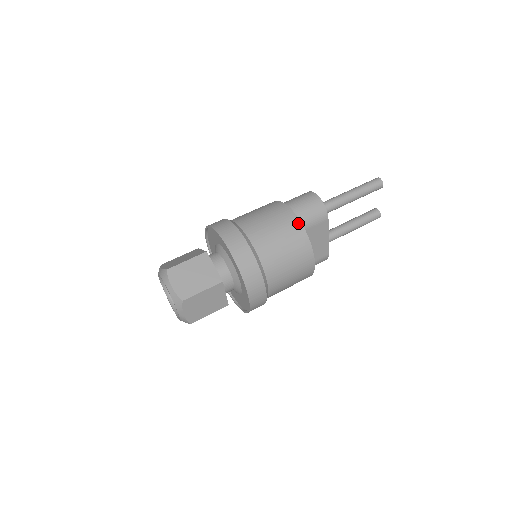
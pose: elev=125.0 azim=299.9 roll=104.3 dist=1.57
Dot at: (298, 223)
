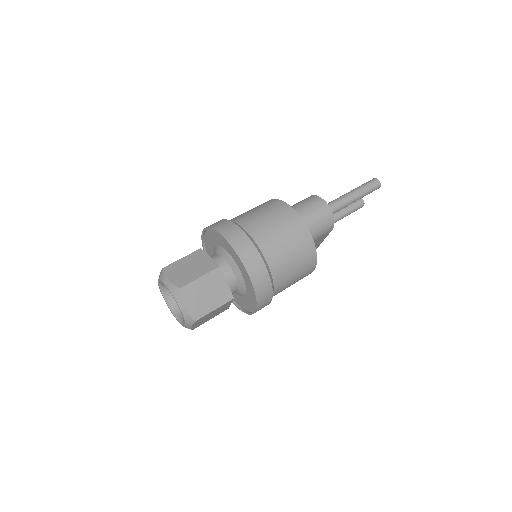
Dot at: (311, 240)
